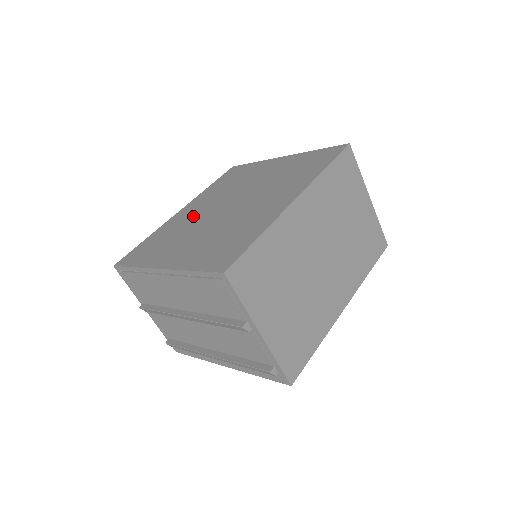
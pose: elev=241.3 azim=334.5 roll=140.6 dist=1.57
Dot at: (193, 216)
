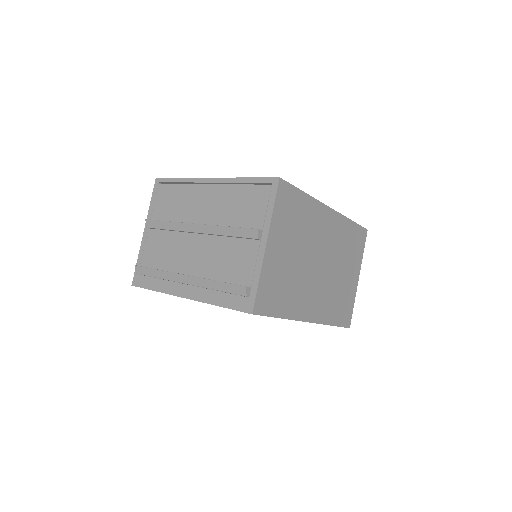
Dot at: occluded
